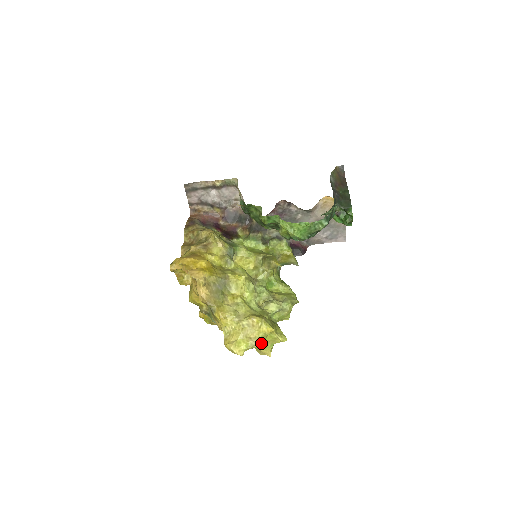
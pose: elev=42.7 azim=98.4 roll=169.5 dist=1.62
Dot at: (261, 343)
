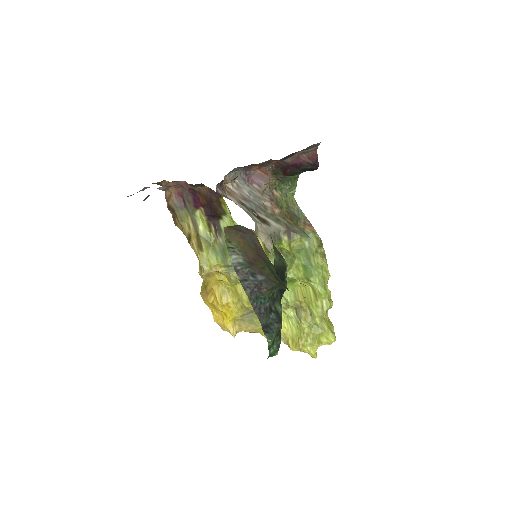
Dot at: (312, 357)
